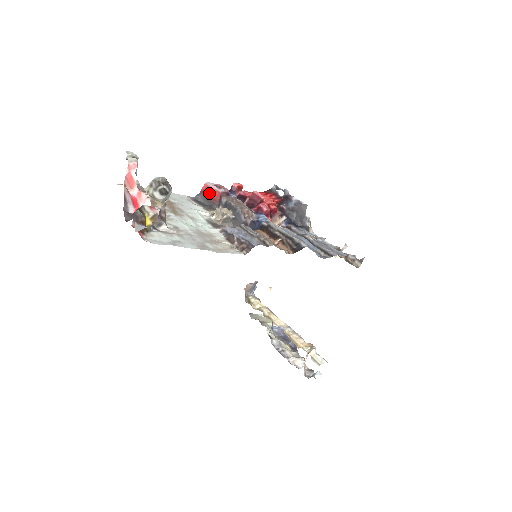
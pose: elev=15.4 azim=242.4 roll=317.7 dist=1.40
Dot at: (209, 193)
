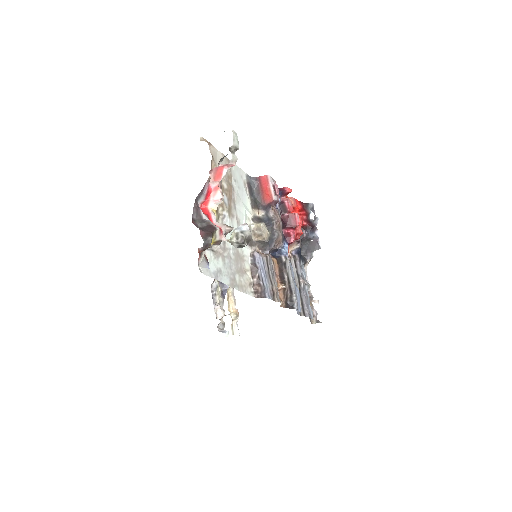
Dot at: (264, 188)
